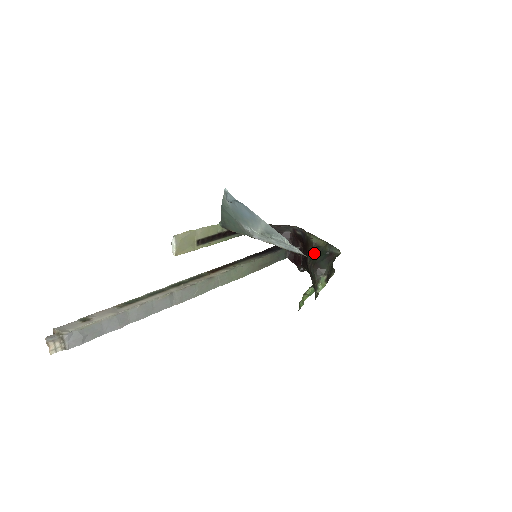
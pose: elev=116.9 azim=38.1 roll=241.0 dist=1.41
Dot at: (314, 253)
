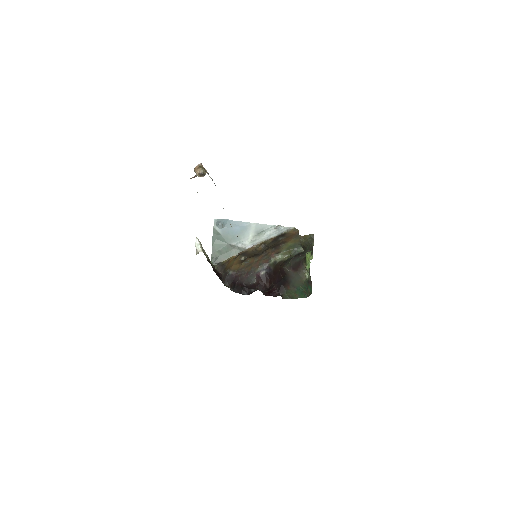
Dot at: (287, 262)
